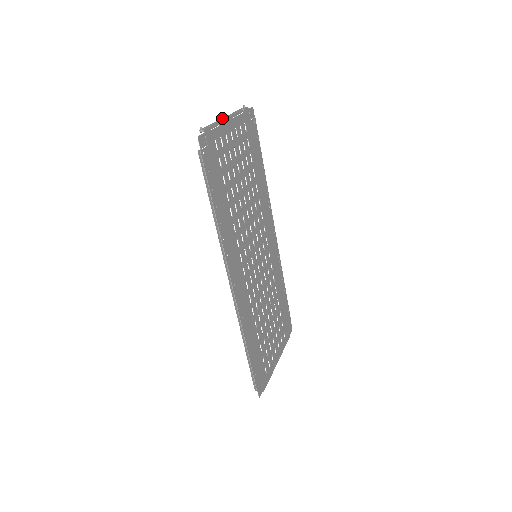
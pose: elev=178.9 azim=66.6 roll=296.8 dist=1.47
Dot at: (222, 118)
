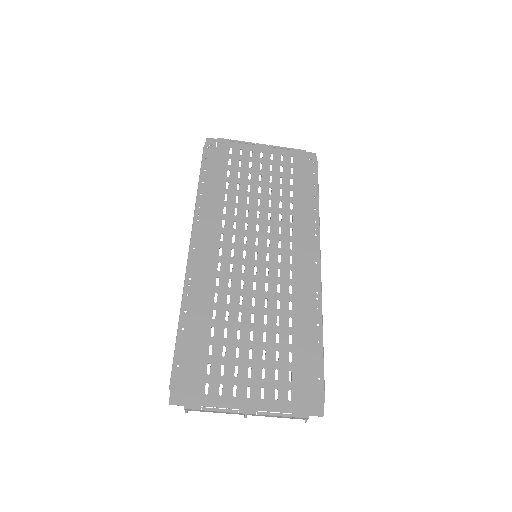
Dot at: occluded
